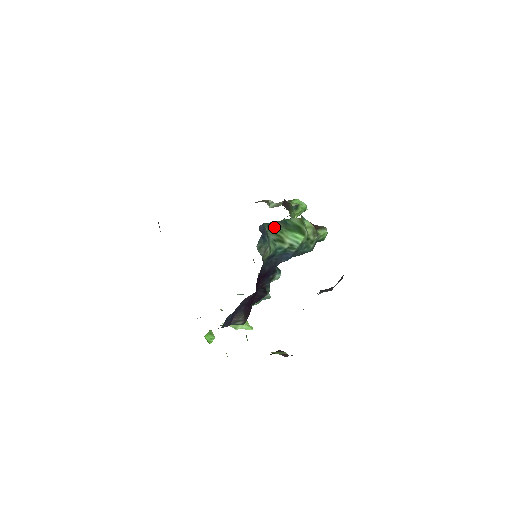
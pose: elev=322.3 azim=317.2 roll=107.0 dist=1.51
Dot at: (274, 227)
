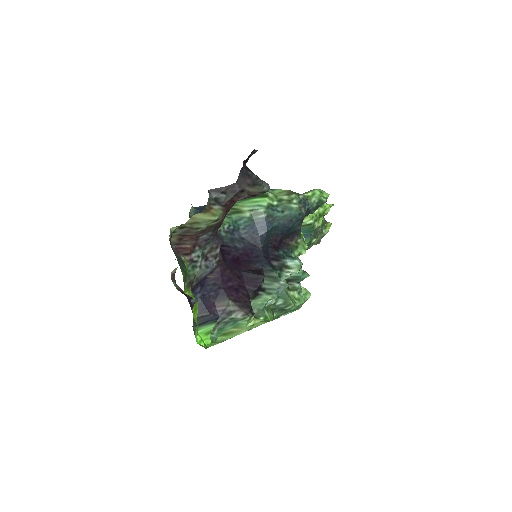
Dot at: occluded
